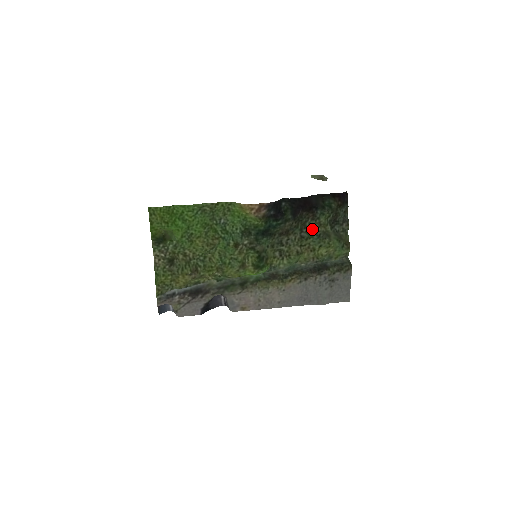
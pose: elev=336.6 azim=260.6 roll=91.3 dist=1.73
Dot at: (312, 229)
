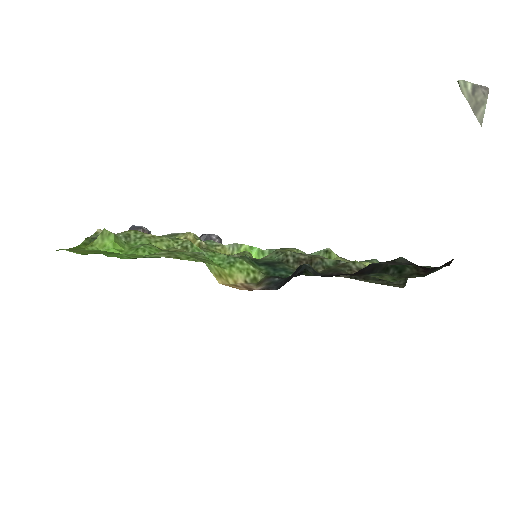
Dot at: occluded
